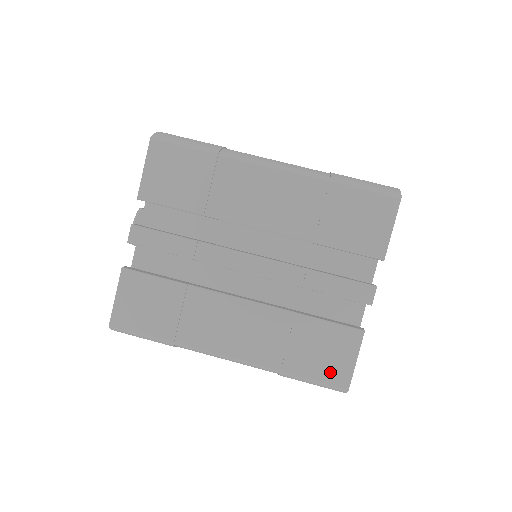
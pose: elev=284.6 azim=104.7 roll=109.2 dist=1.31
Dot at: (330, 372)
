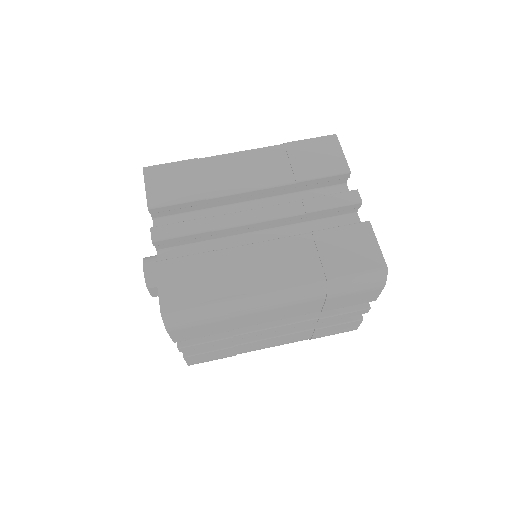
Dot at: (364, 261)
